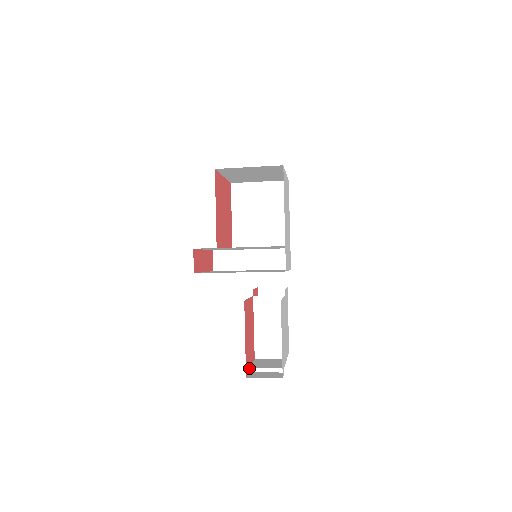
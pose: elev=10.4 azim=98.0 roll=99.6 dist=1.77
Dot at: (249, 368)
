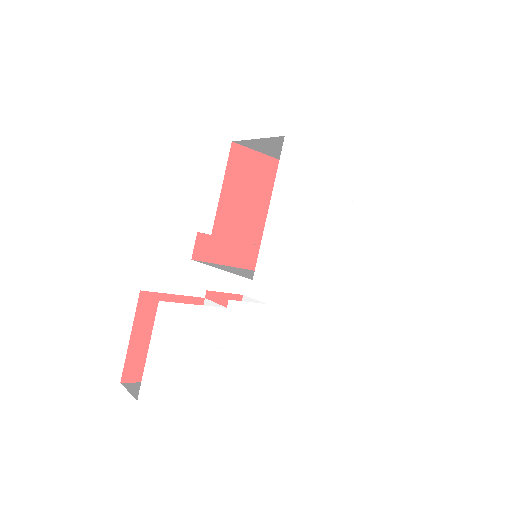
Dot at: occluded
